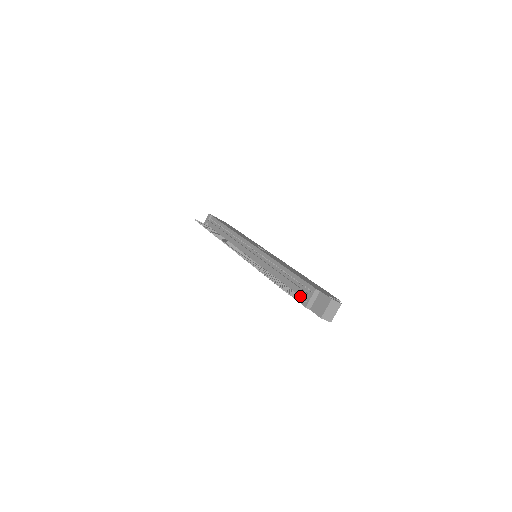
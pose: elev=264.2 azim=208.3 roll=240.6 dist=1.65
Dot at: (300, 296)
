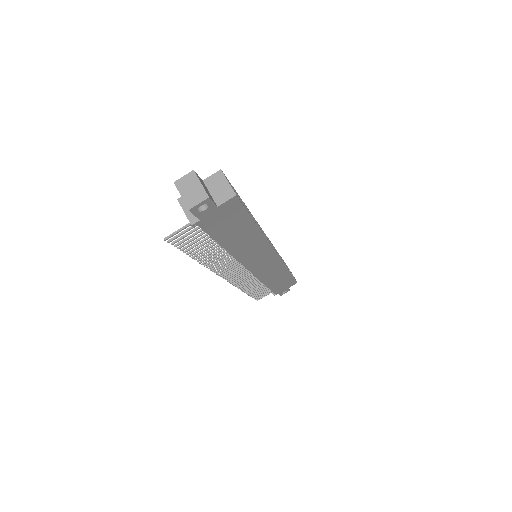
Dot at: occluded
